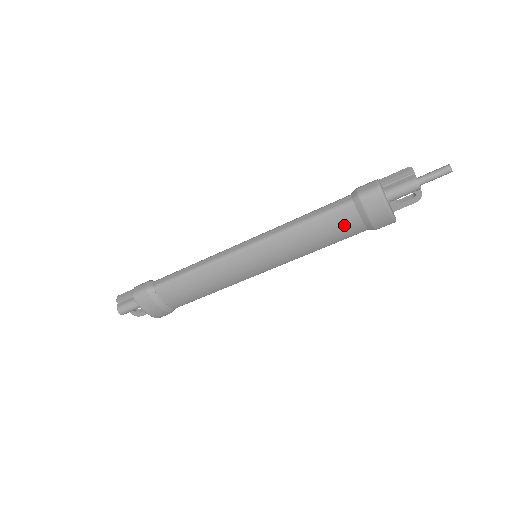
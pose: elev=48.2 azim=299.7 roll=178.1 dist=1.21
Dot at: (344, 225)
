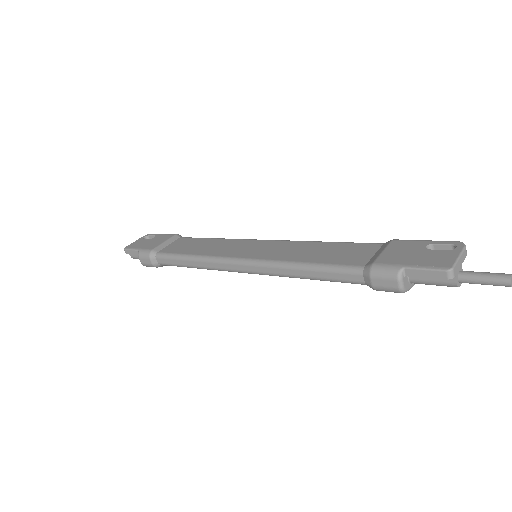
Dot at: occluded
